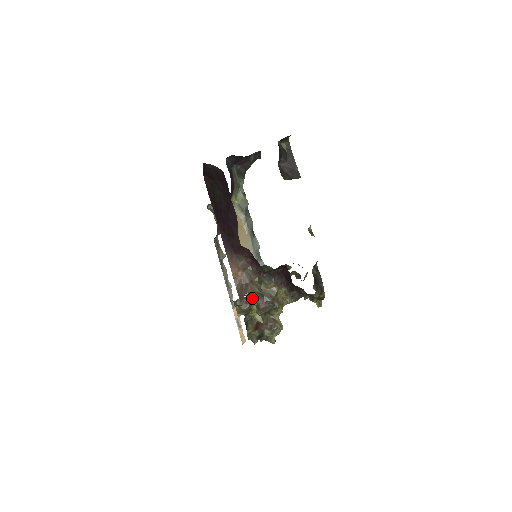
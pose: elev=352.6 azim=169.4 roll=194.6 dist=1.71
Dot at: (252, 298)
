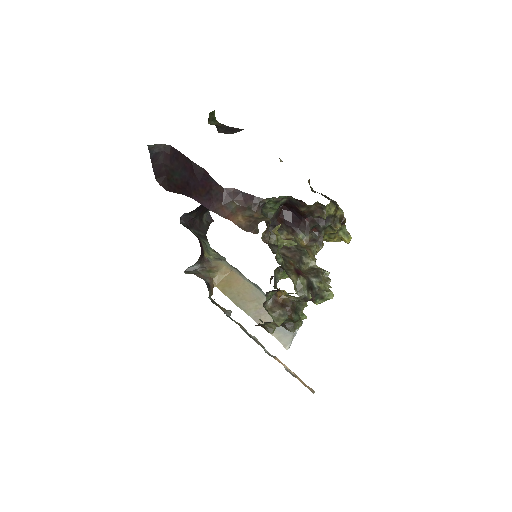
Dot at: (272, 249)
